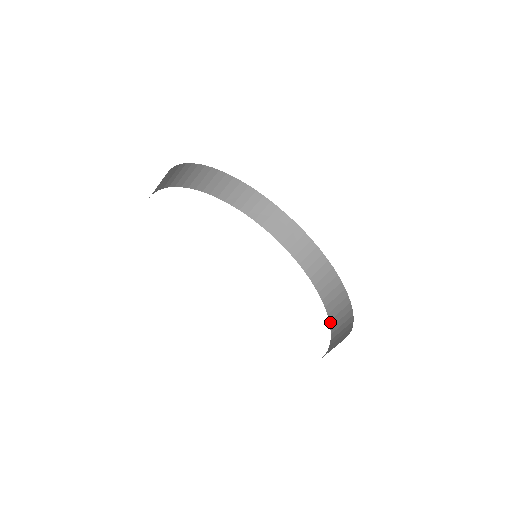
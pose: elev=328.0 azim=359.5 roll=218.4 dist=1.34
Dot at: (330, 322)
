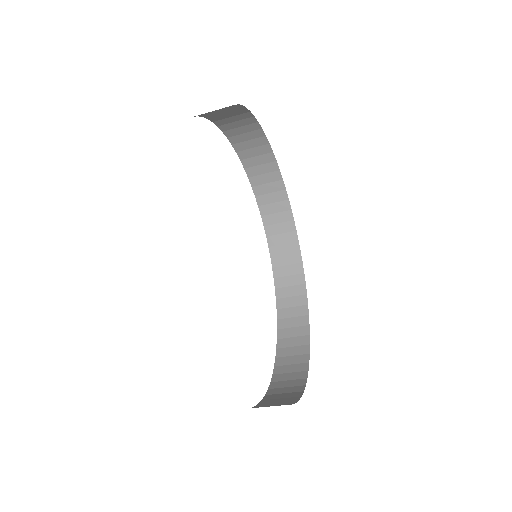
Dot at: (258, 404)
